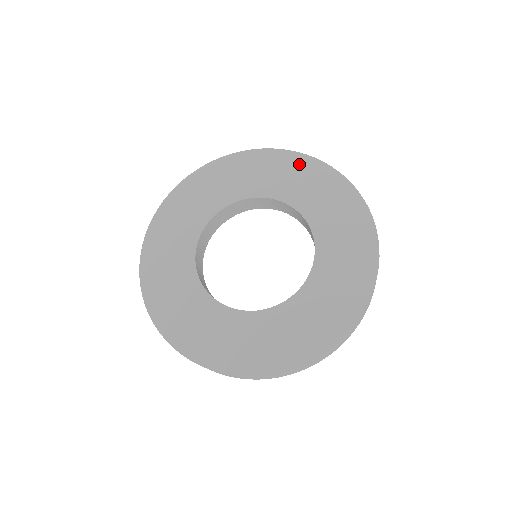
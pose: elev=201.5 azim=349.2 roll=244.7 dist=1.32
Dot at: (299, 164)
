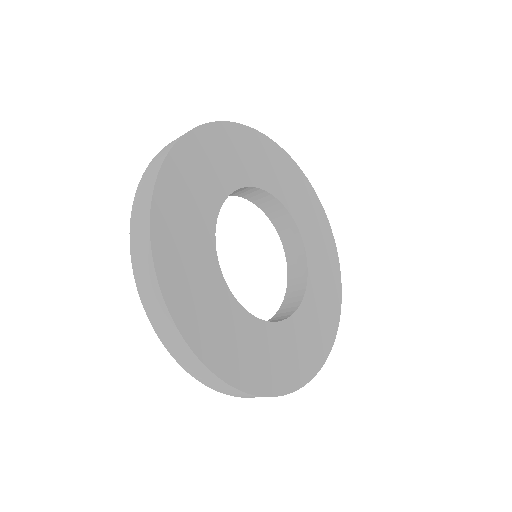
Dot at: (322, 222)
